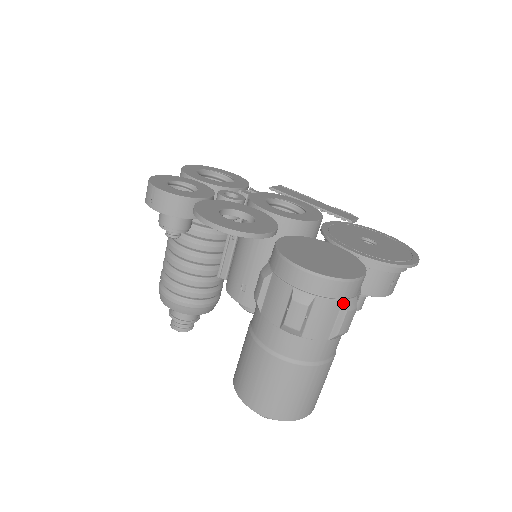
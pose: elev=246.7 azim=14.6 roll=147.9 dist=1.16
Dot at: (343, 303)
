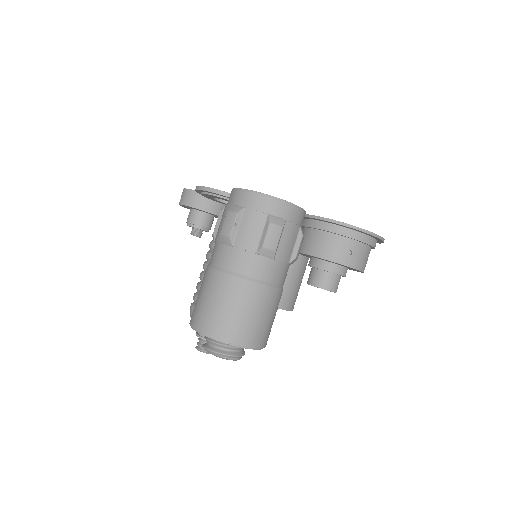
Dot at: (268, 217)
